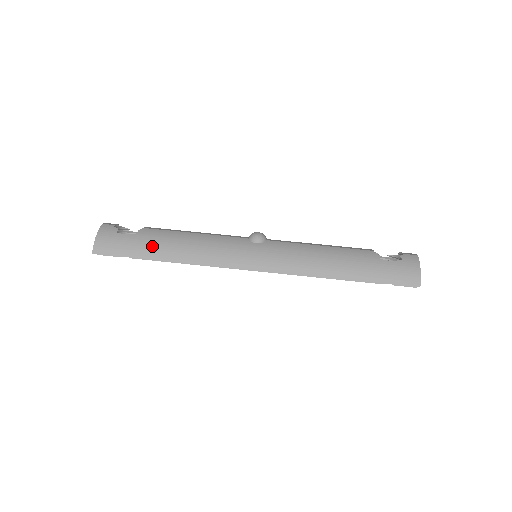
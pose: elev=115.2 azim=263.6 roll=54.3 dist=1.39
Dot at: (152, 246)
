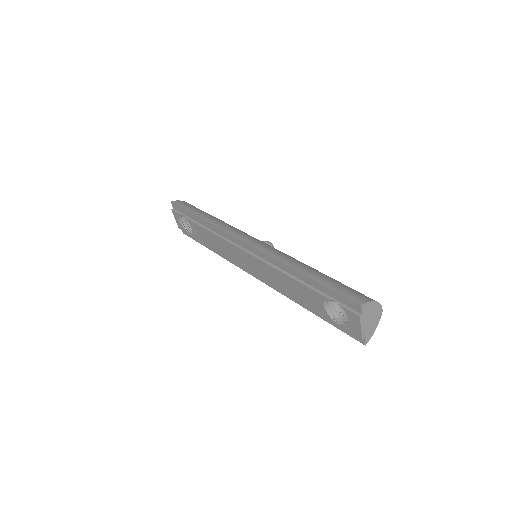
Dot at: (203, 213)
